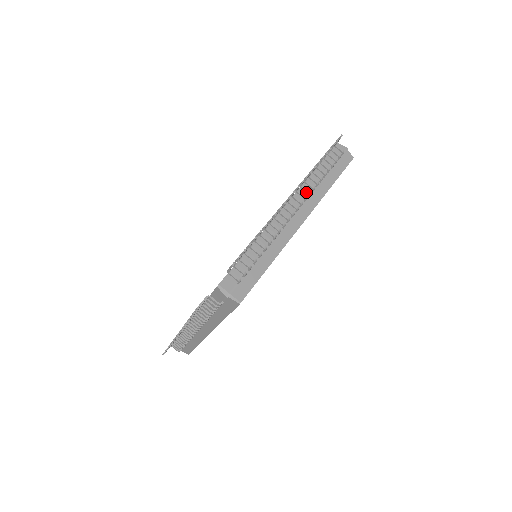
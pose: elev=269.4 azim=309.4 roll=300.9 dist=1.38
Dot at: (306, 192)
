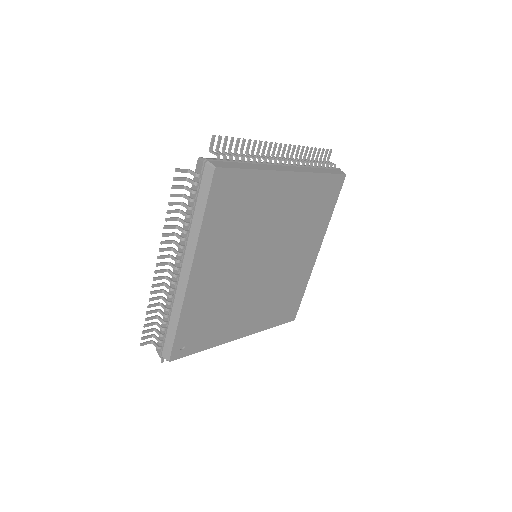
Dot at: (295, 161)
